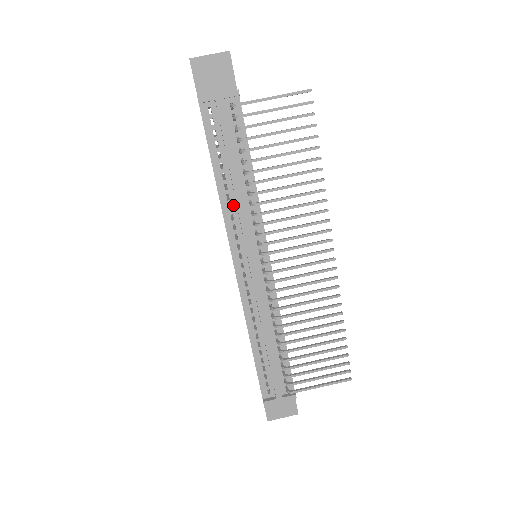
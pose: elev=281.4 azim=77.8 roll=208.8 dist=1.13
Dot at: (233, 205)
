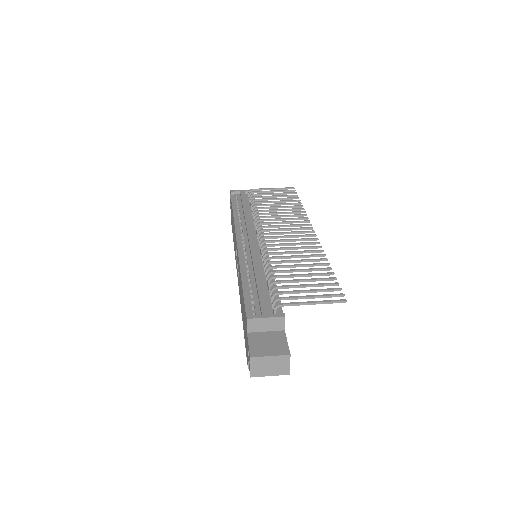
Dot at: (242, 221)
